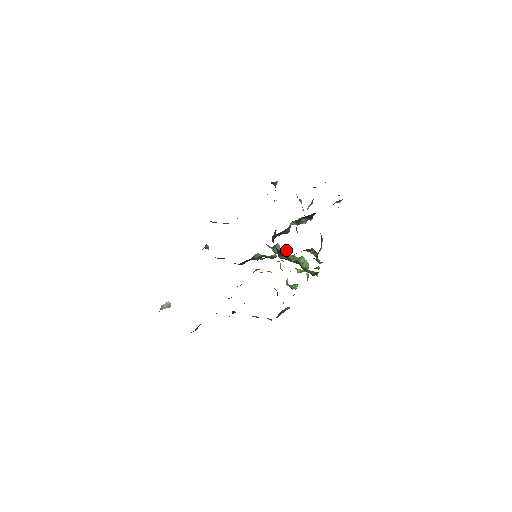
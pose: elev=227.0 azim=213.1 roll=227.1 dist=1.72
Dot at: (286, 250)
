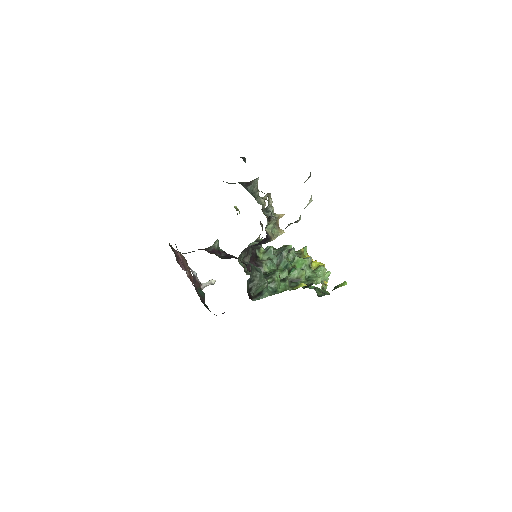
Dot at: (280, 254)
